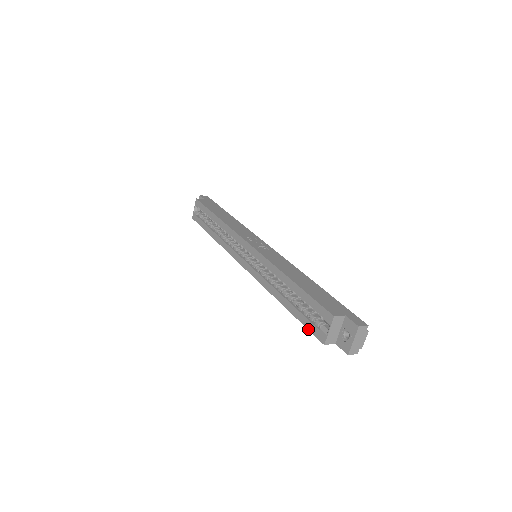
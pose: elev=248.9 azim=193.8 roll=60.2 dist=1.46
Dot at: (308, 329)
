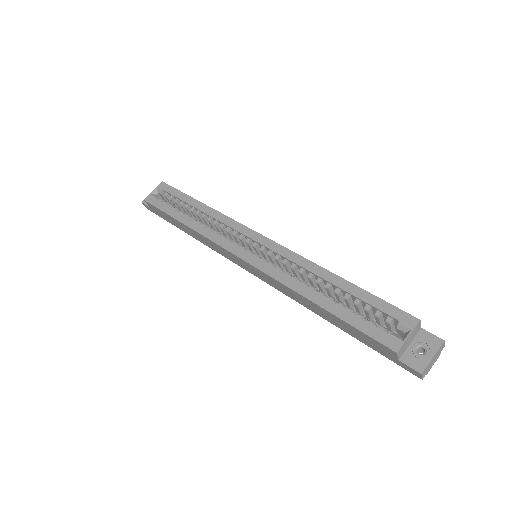
Dot at: (367, 333)
